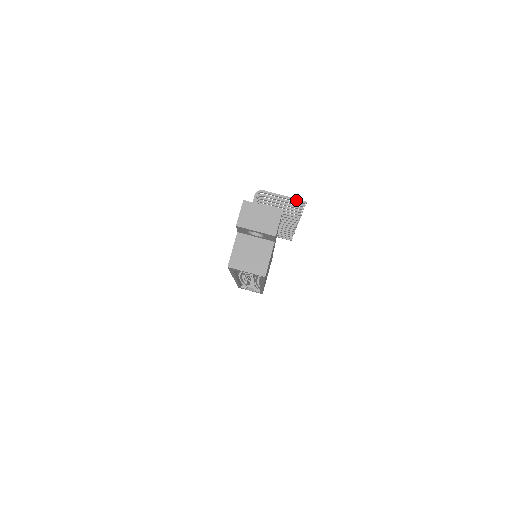
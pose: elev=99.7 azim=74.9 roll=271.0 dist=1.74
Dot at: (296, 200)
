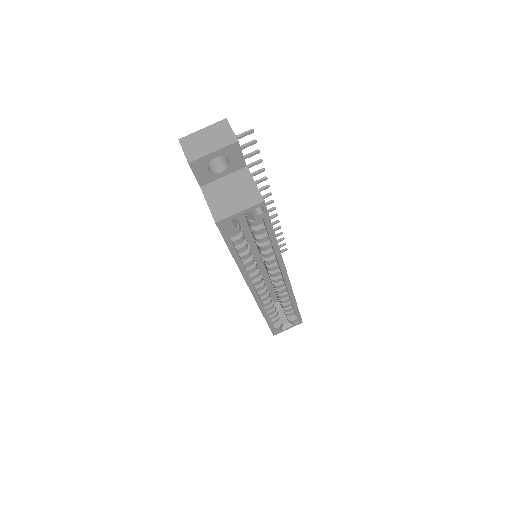
Dot at: (241, 135)
